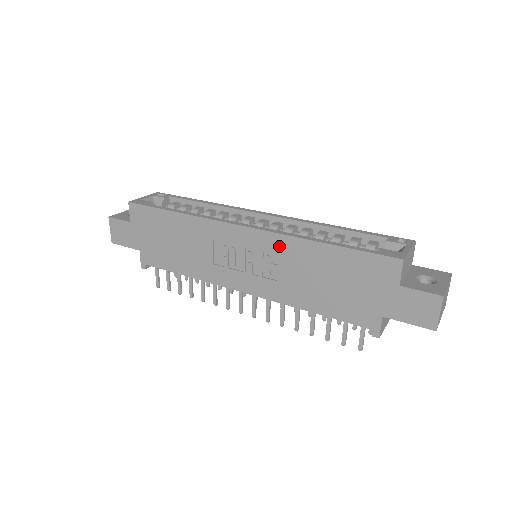
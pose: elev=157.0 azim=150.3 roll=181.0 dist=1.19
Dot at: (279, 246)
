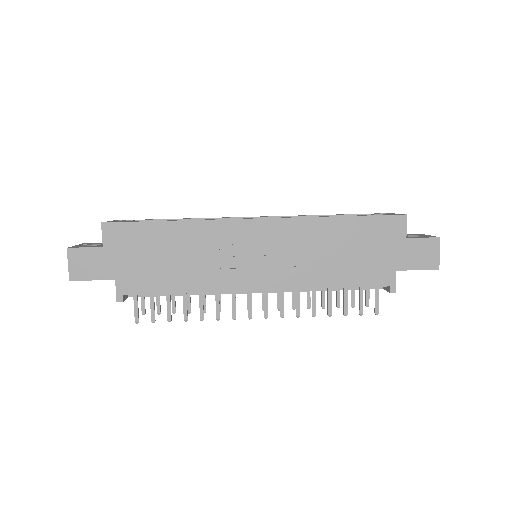
Dot at: (295, 230)
